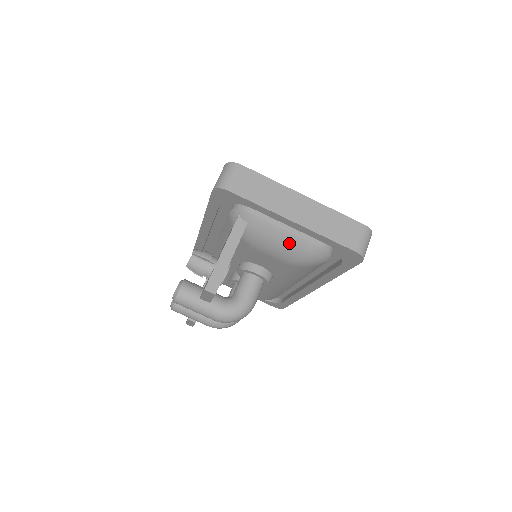
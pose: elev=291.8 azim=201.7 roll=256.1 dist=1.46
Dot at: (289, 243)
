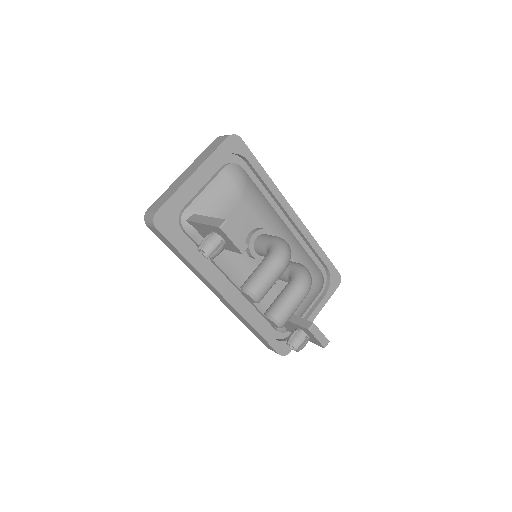
Dot at: (217, 188)
